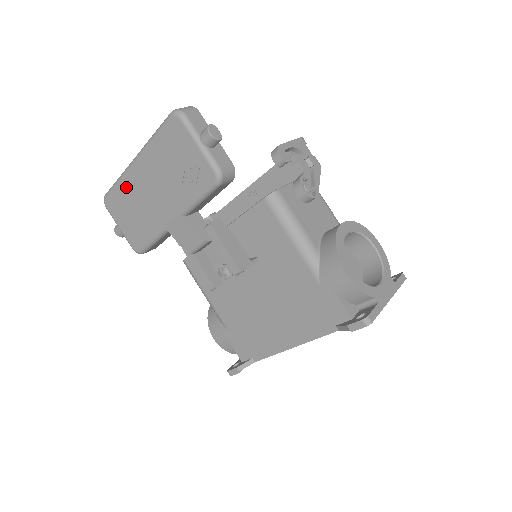
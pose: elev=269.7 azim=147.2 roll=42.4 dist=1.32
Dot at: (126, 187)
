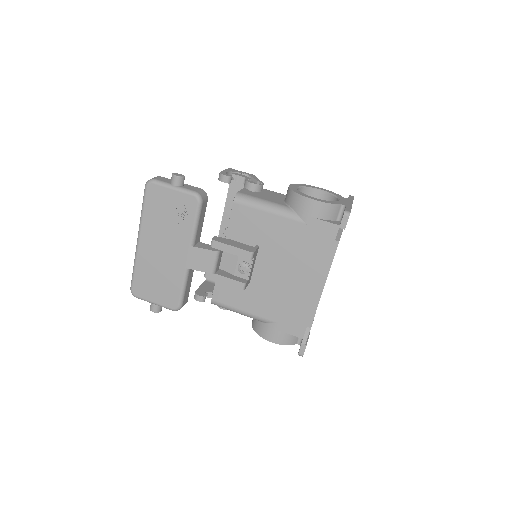
Dot at: (143, 265)
